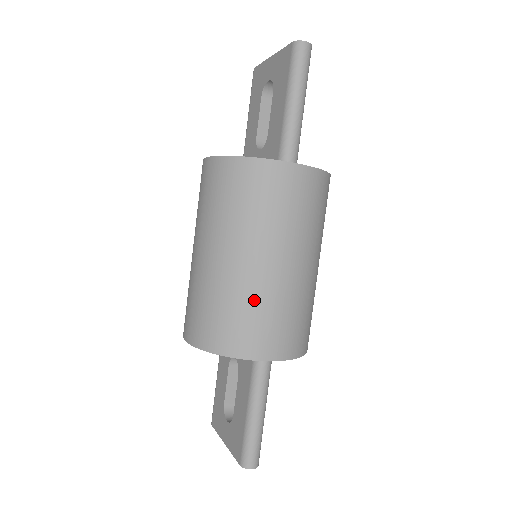
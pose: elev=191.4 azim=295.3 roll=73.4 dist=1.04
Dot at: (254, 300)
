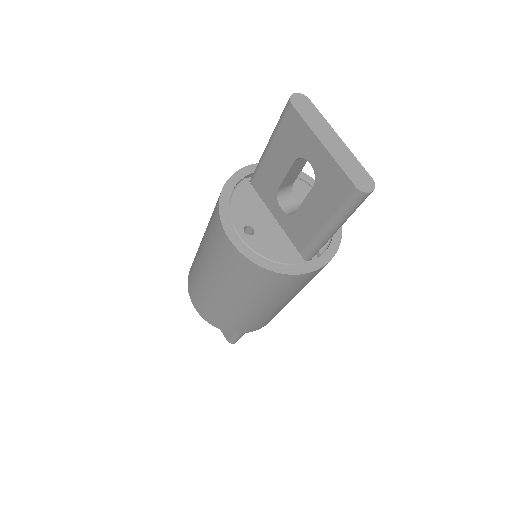
Dot at: (259, 319)
